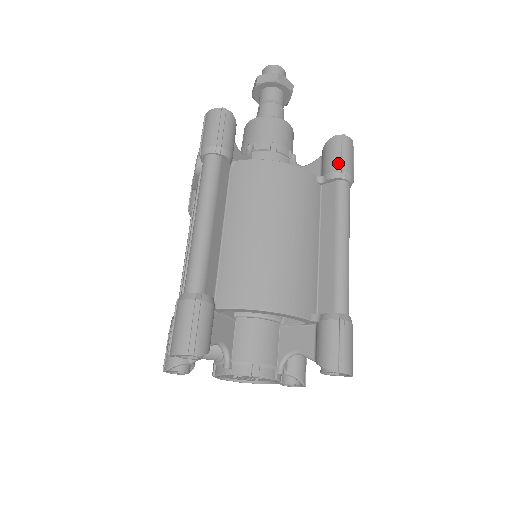
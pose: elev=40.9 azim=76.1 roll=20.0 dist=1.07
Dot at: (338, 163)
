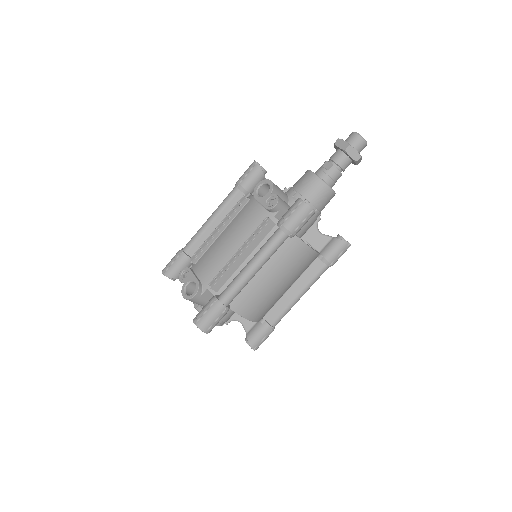
Dot at: (334, 258)
